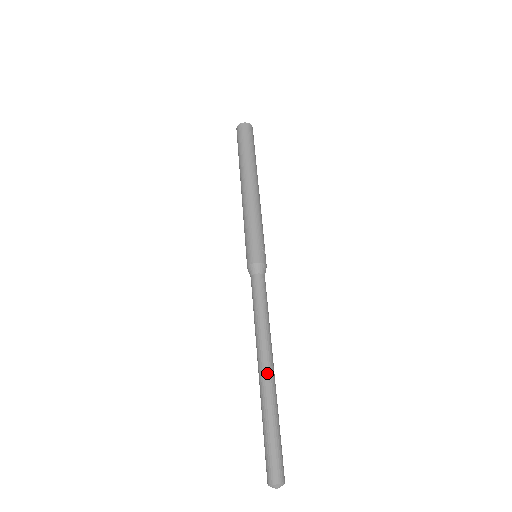
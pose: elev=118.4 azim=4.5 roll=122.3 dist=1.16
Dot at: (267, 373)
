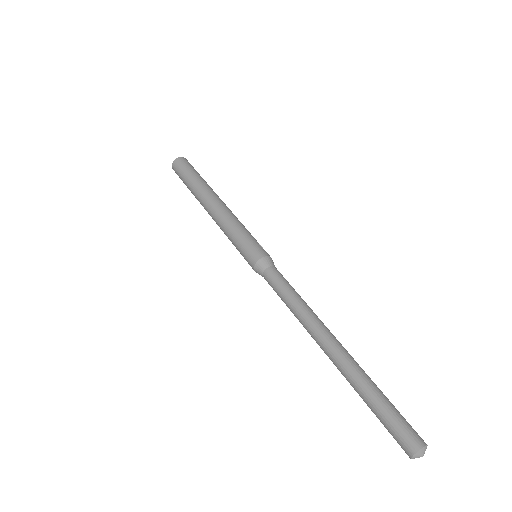
Dot at: (338, 347)
